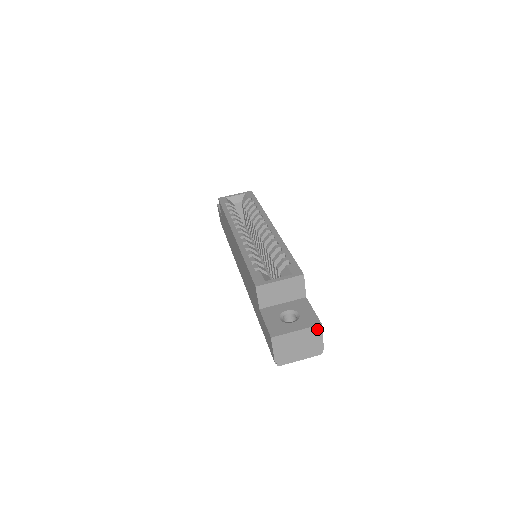
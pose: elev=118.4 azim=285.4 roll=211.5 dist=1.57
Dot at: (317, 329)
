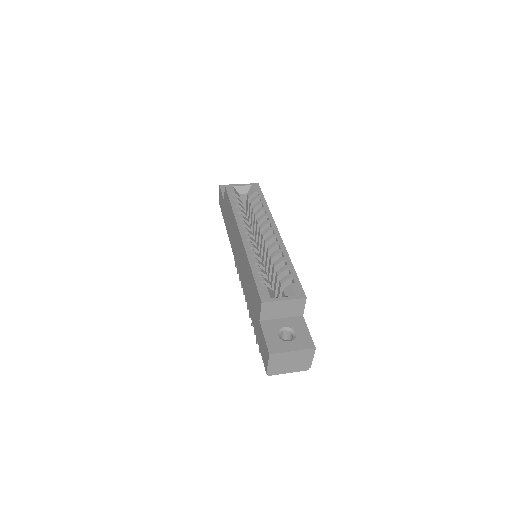
Dot at: (310, 351)
